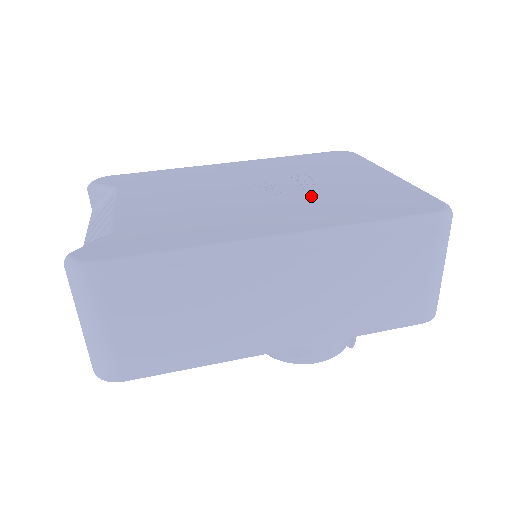
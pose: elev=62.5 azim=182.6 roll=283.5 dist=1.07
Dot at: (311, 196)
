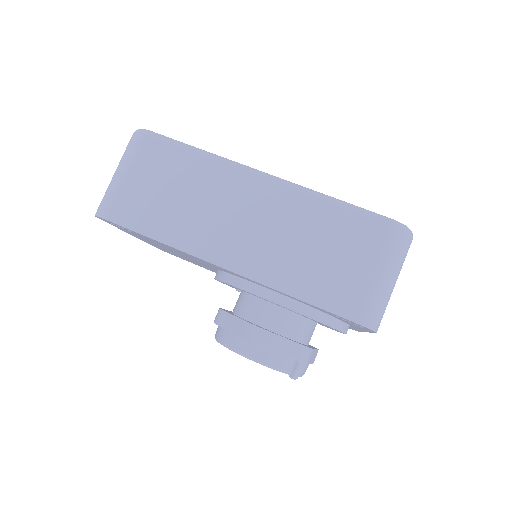
Dot at: occluded
